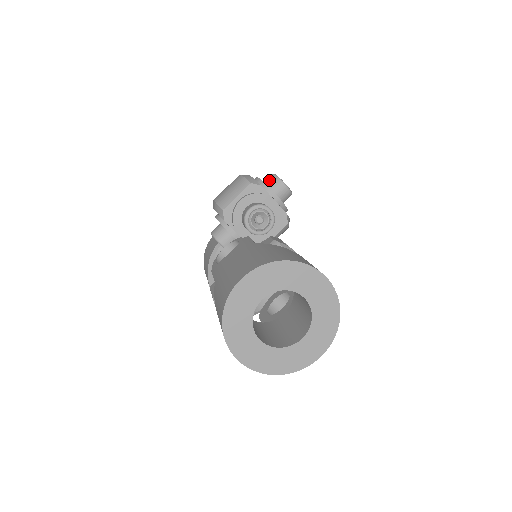
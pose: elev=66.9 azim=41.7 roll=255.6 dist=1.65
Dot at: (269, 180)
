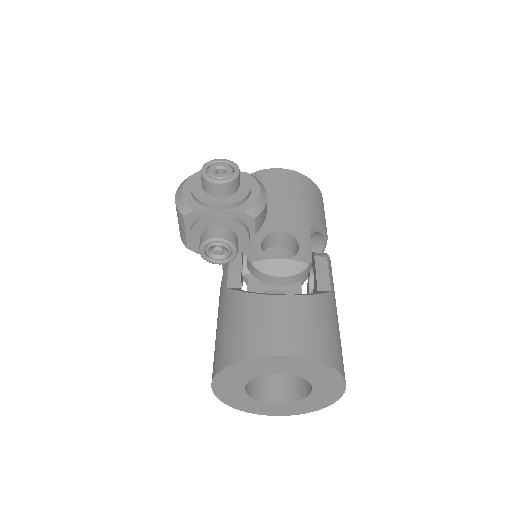
Dot at: (202, 184)
